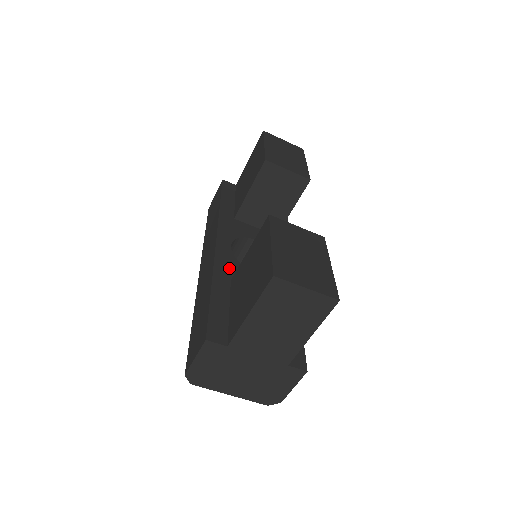
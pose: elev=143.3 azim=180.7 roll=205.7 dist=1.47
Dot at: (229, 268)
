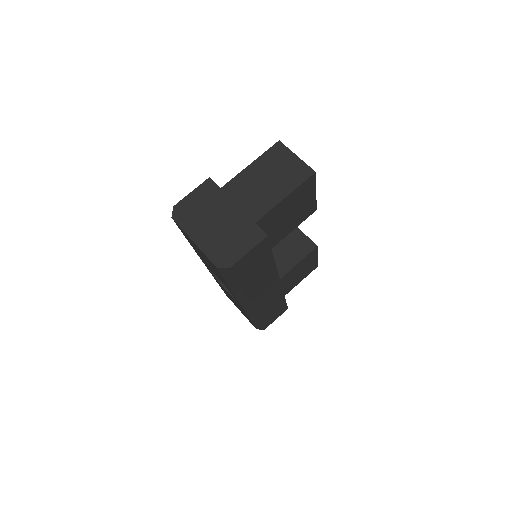
Dot at: occluded
